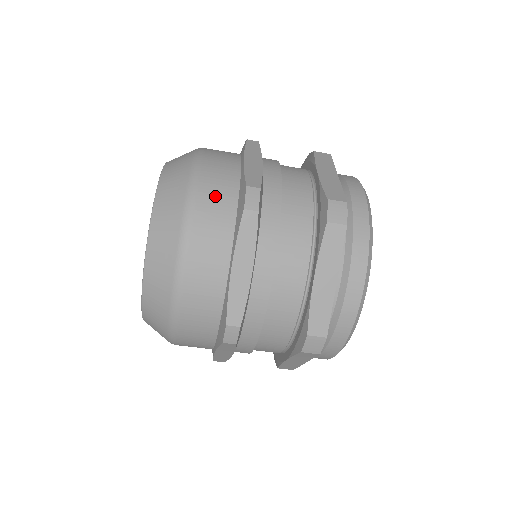
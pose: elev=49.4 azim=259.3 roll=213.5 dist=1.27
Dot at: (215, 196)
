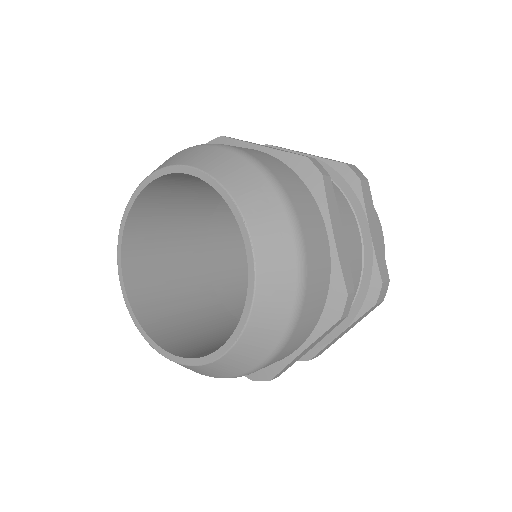
Dot at: occluded
